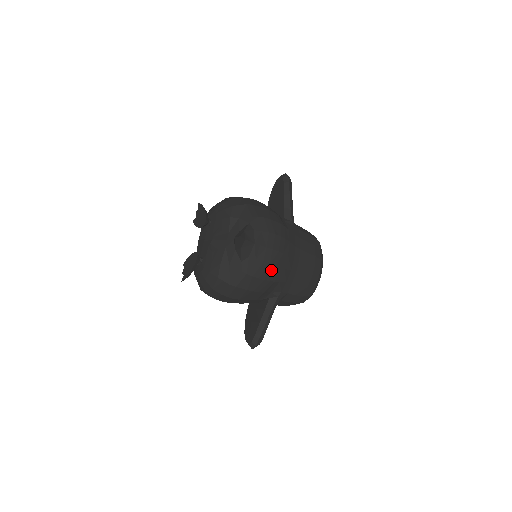
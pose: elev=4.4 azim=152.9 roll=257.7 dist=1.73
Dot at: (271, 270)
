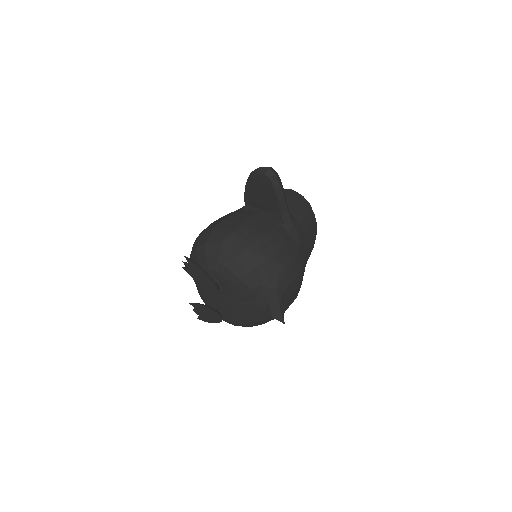
Dot at: occluded
